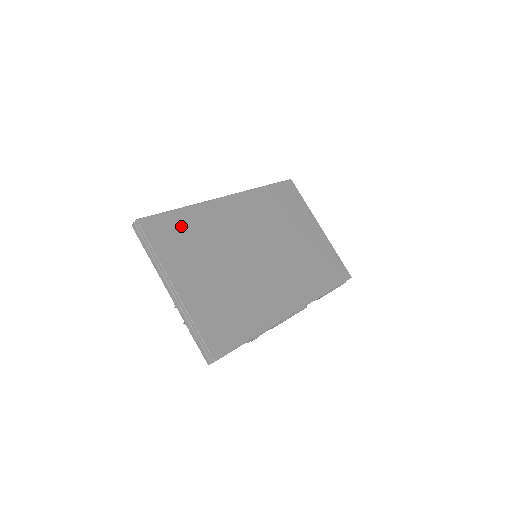
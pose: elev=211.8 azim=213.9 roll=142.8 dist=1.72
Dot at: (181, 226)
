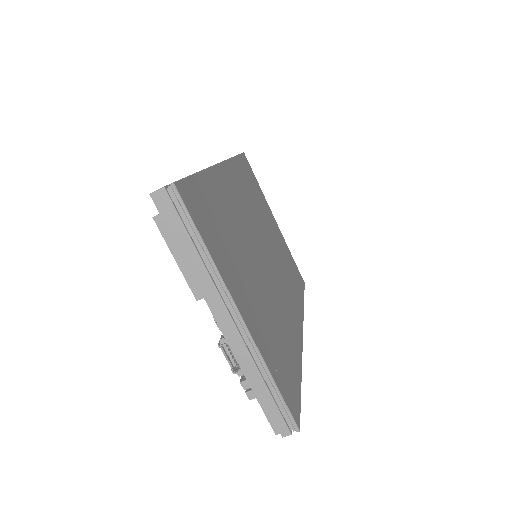
Dot at: (210, 203)
